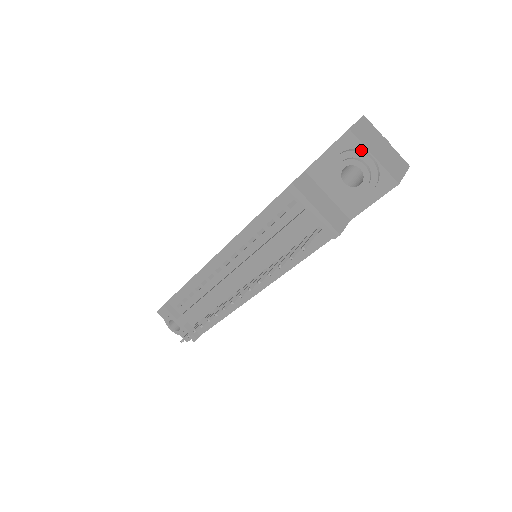
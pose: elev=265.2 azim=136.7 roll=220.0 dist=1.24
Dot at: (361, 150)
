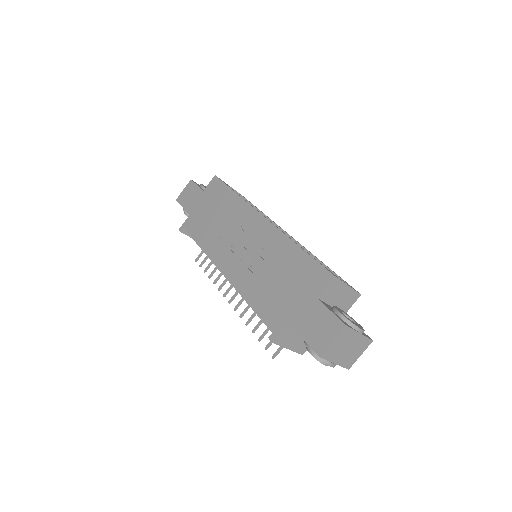
Dot at: (326, 360)
